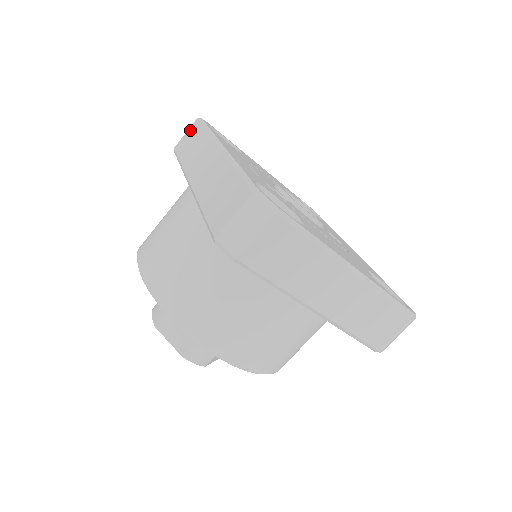
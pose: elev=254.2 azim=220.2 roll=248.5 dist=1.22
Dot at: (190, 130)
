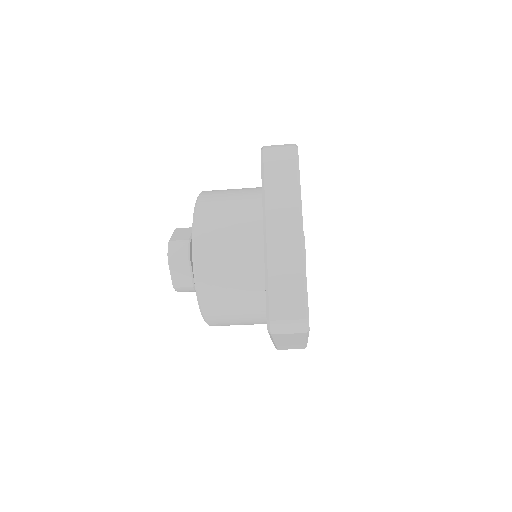
Dot at: (285, 152)
